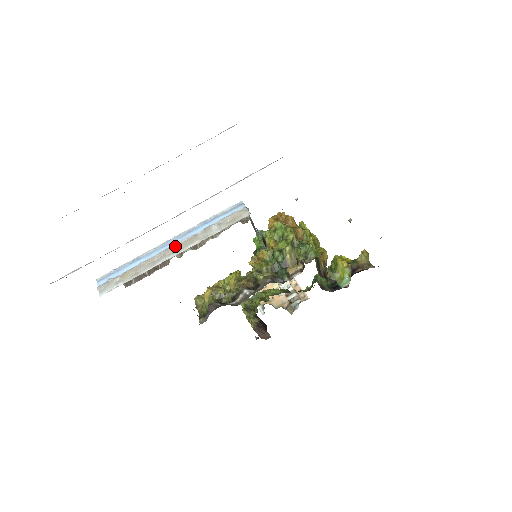
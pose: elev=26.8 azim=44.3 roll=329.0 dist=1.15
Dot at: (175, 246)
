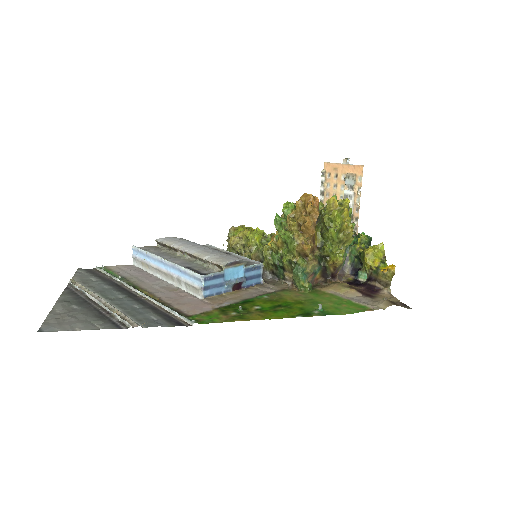
Dot at: (164, 272)
